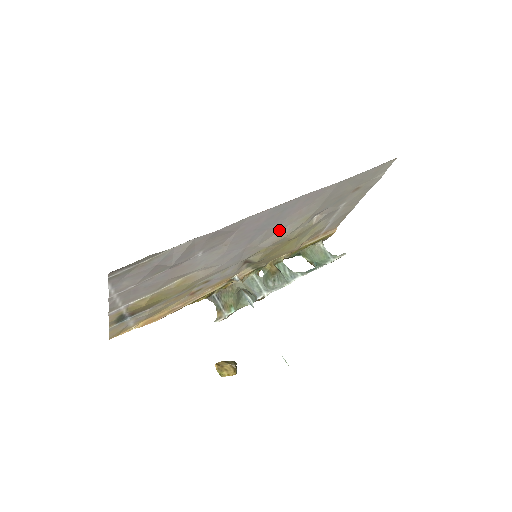
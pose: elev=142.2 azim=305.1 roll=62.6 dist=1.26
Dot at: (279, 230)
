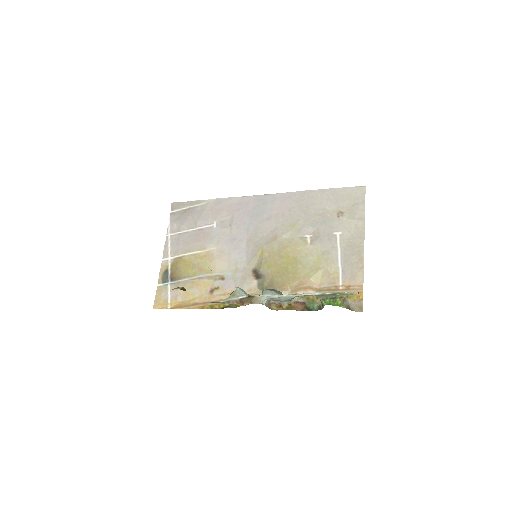
Dot at: (270, 230)
